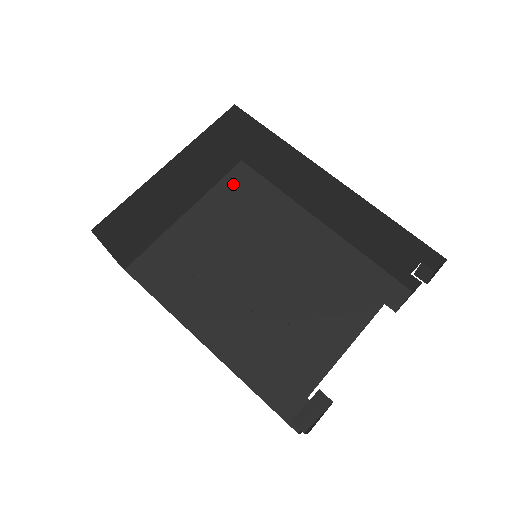
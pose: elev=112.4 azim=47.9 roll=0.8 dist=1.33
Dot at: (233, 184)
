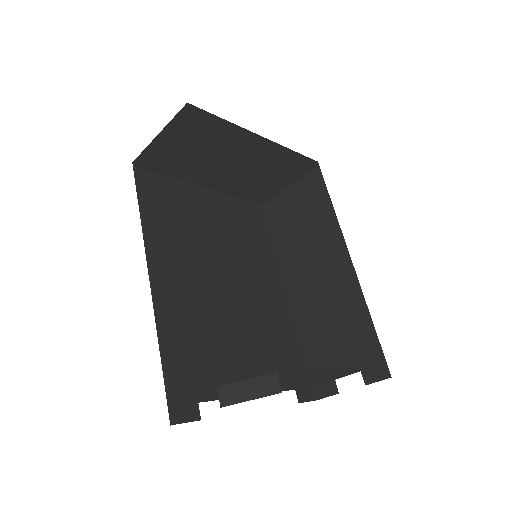
Dot at: (249, 210)
